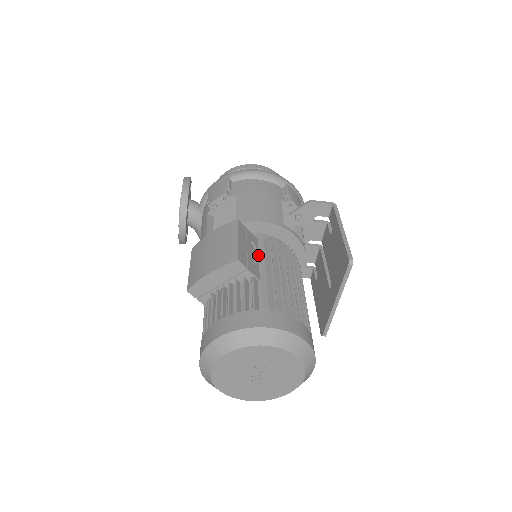
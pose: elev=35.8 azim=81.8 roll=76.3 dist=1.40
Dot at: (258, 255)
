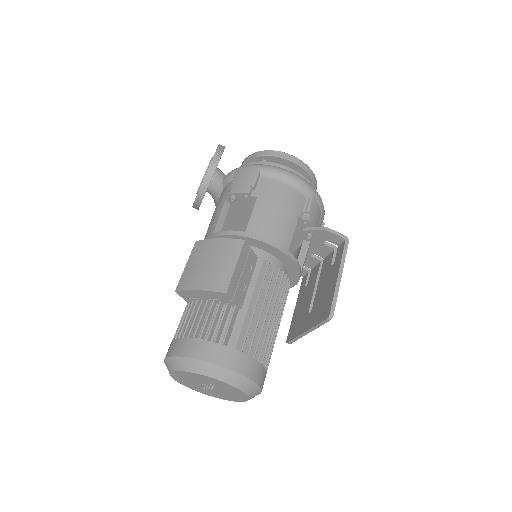
Dot at: (251, 278)
